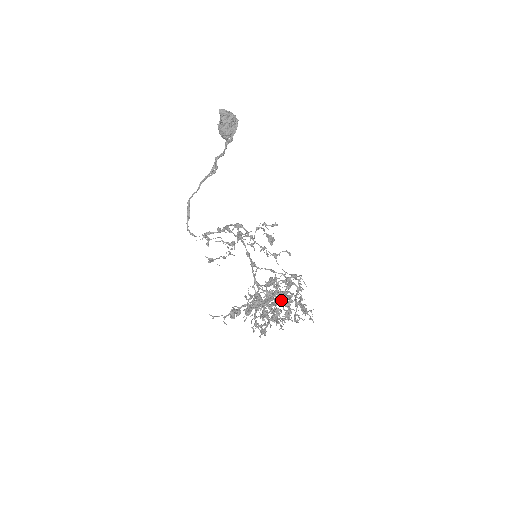
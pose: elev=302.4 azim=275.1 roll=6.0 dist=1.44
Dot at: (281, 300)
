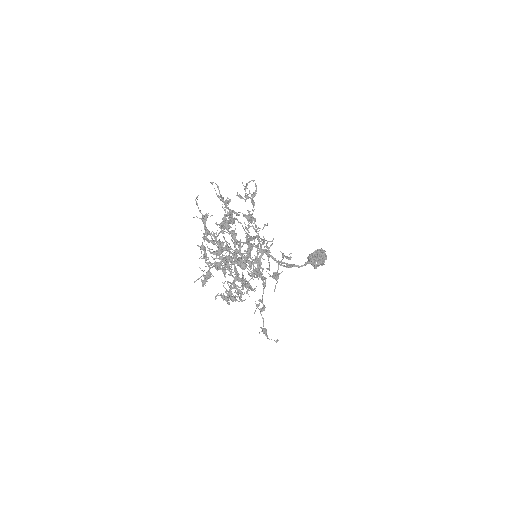
Dot at: (239, 260)
